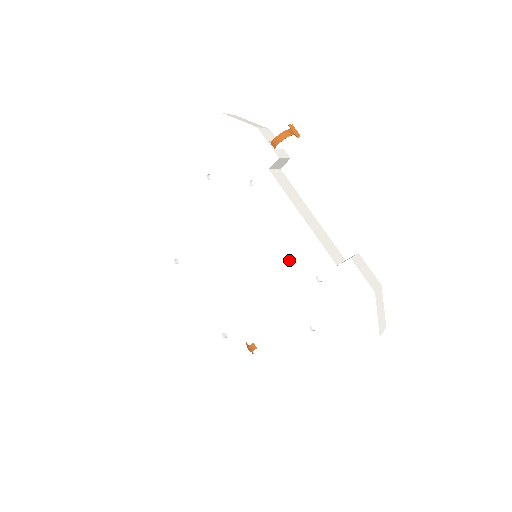
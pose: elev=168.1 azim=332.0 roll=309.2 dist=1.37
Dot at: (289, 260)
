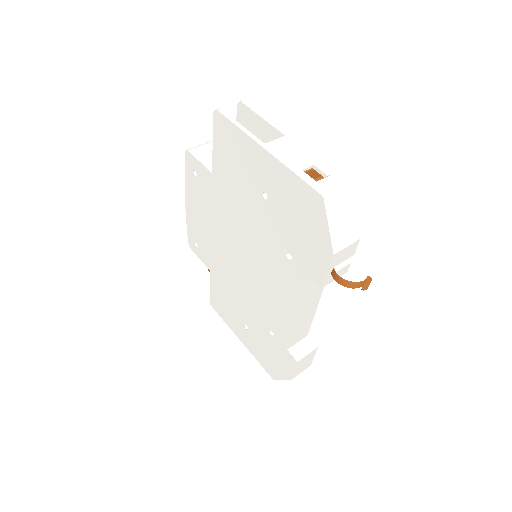
Dot at: (266, 304)
